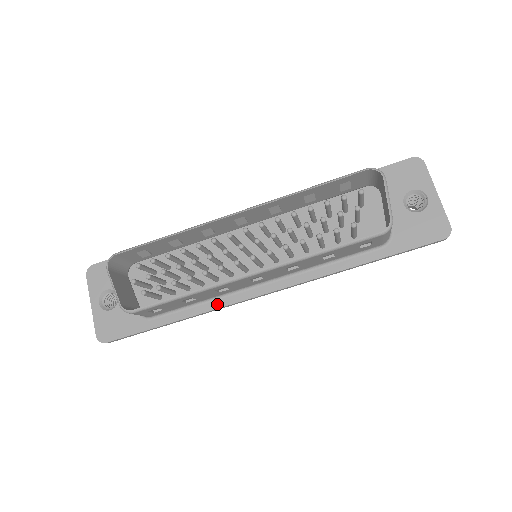
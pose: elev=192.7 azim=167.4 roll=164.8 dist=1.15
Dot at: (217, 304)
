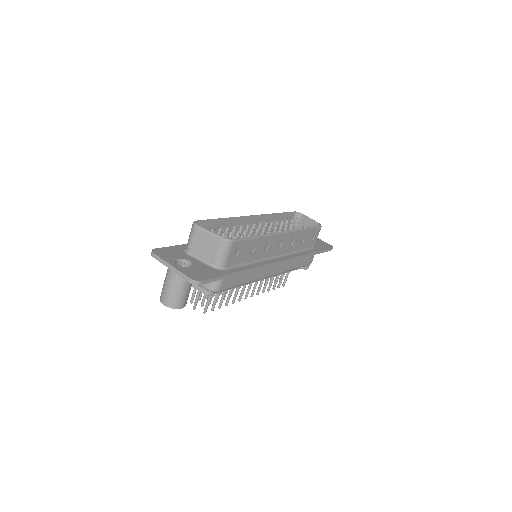
Dot at: (260, 264)
